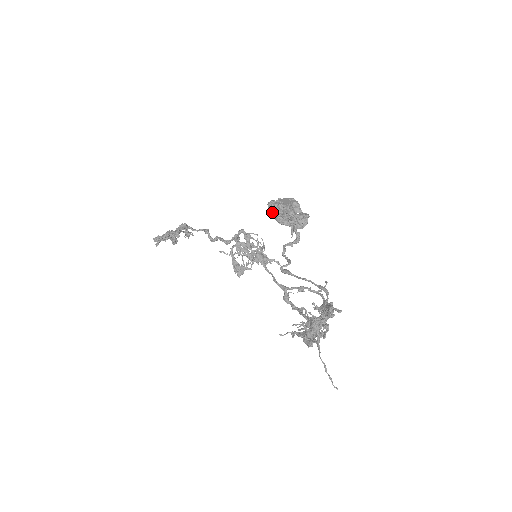
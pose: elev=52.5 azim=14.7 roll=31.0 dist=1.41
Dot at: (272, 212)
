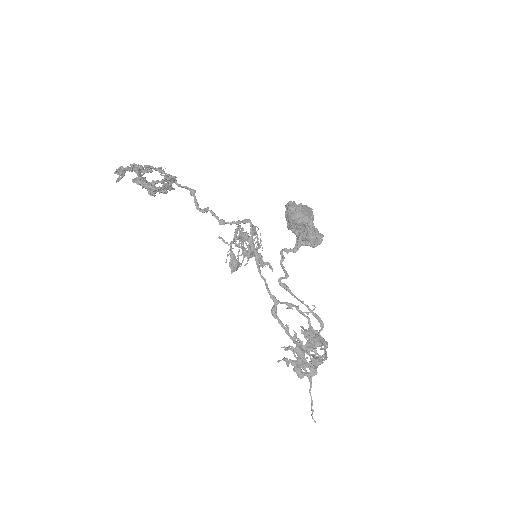
Dot at: (292, 219)
